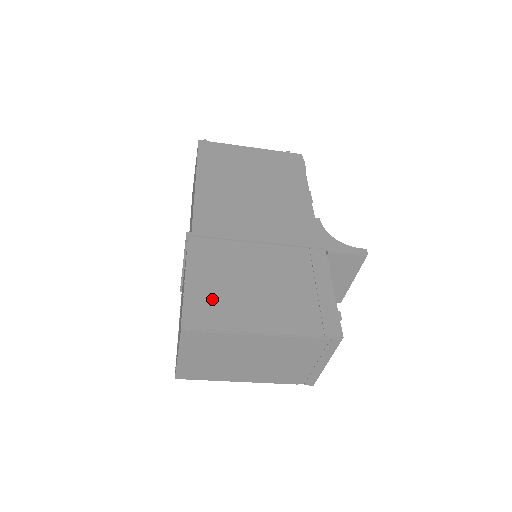
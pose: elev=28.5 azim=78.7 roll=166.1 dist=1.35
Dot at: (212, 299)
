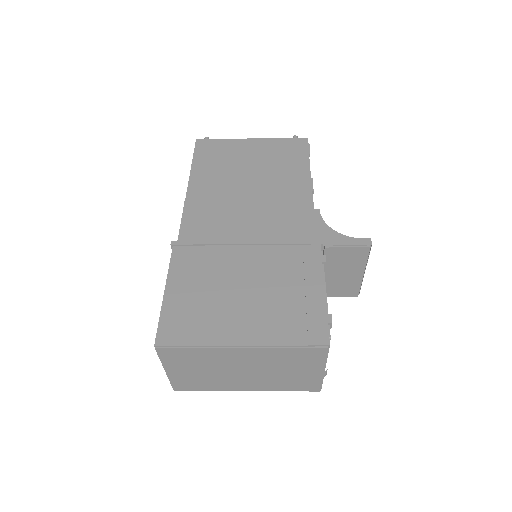
Dot at: (189, 312)
